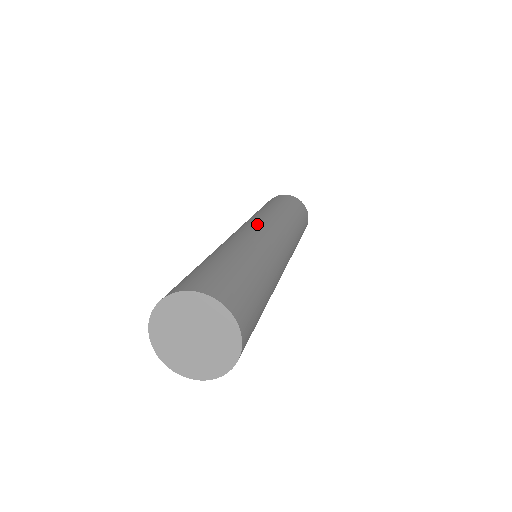
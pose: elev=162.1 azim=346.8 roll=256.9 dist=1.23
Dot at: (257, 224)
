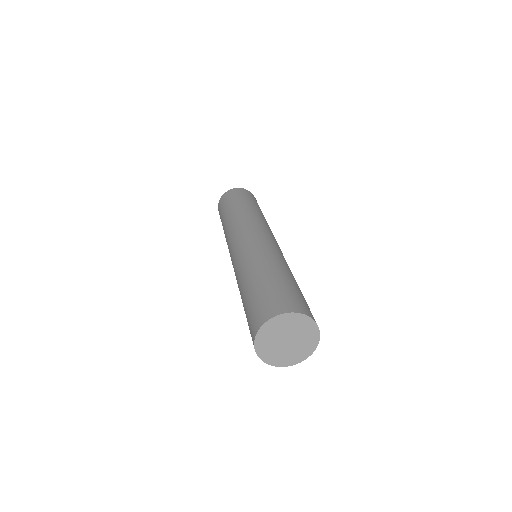
Dot at: (257, 232)
